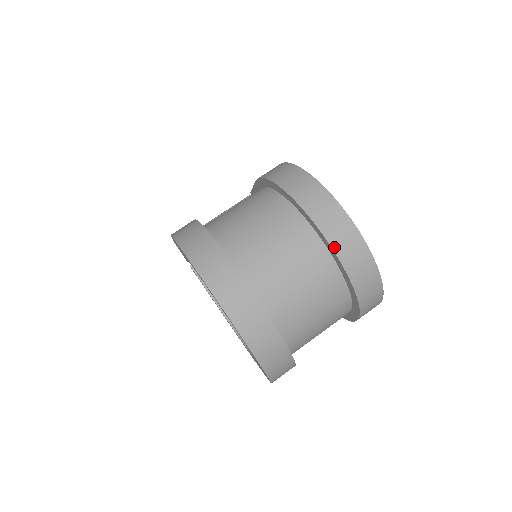
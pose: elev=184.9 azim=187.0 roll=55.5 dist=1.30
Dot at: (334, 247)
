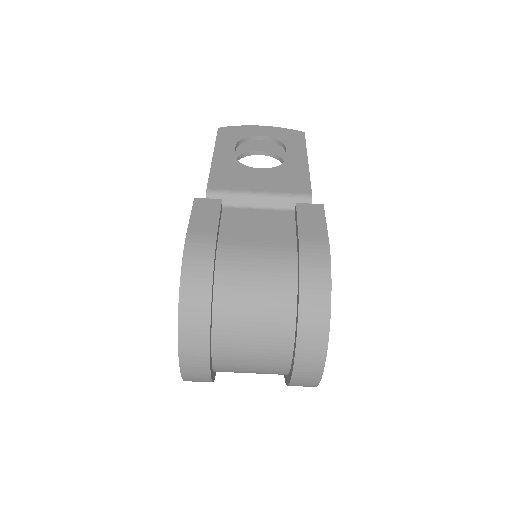
Dot at: (294, 376)
